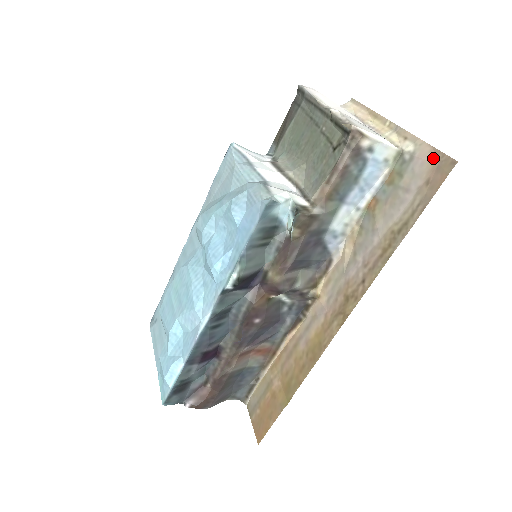
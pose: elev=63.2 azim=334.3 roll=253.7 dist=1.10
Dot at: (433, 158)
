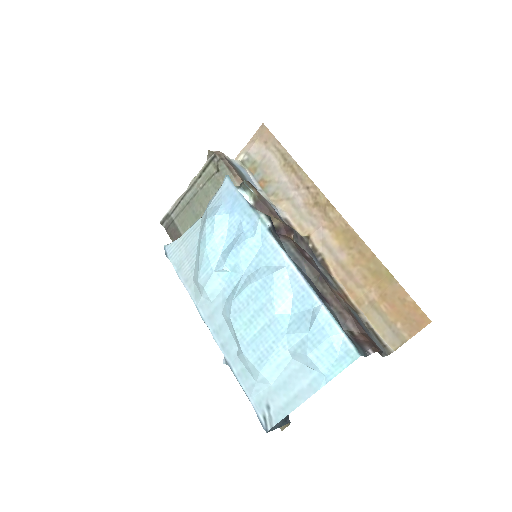
Dot at: (254, 140)
